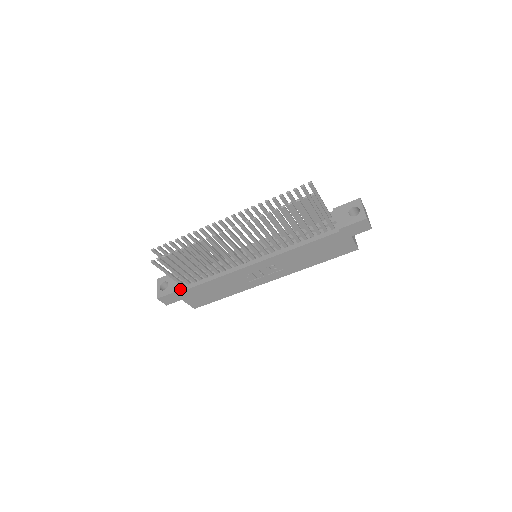
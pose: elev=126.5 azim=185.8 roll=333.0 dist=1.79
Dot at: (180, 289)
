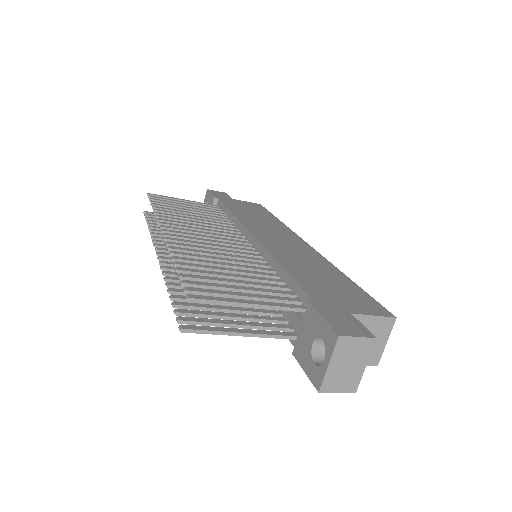
Dot at: occluded
